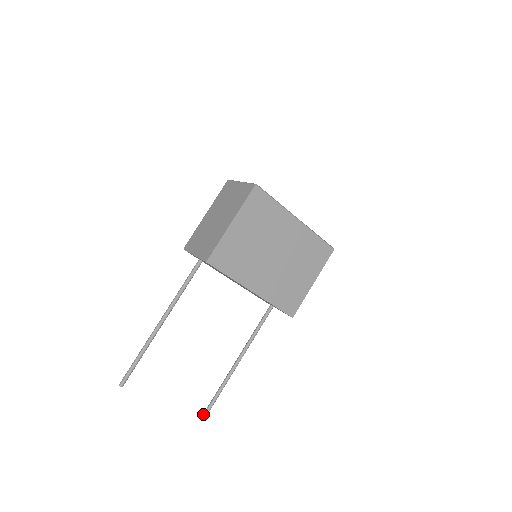
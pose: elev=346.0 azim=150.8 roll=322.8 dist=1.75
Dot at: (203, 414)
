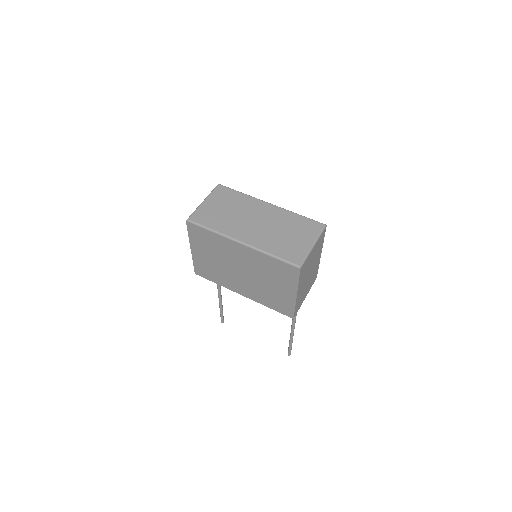
Dot at: (288, 352)
